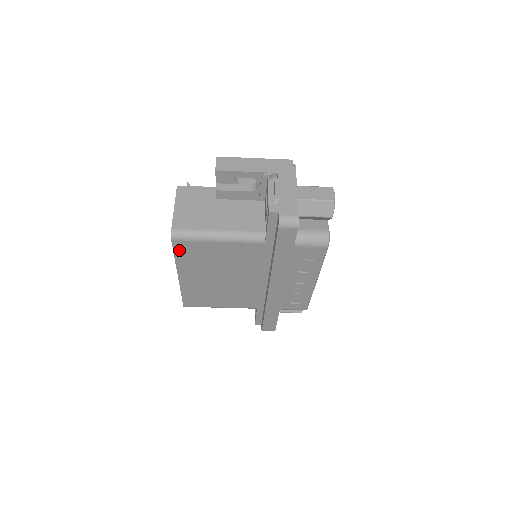
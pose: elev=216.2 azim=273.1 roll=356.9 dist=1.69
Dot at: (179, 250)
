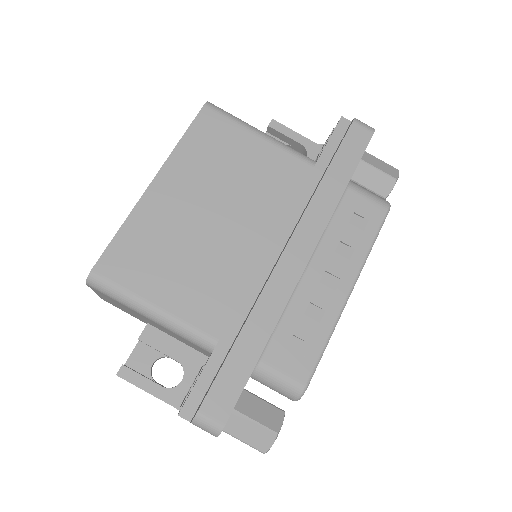
Dot at: (199, 126)
